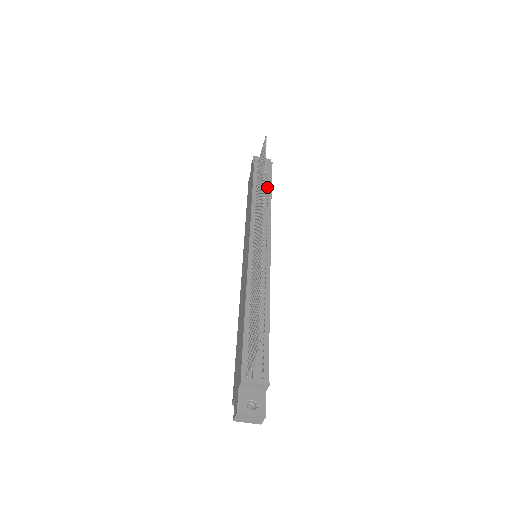
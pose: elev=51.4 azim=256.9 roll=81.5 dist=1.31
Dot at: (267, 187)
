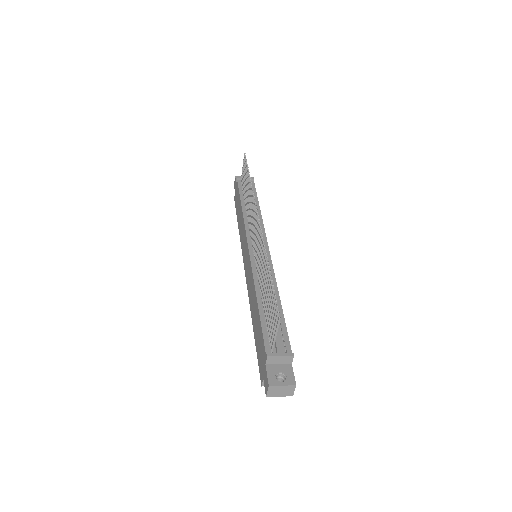
Dot at: occluded
